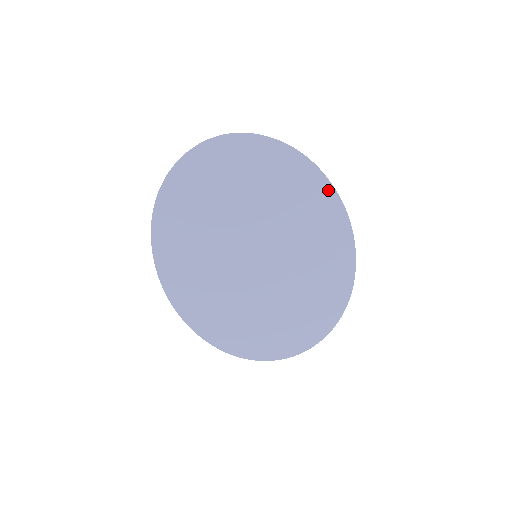
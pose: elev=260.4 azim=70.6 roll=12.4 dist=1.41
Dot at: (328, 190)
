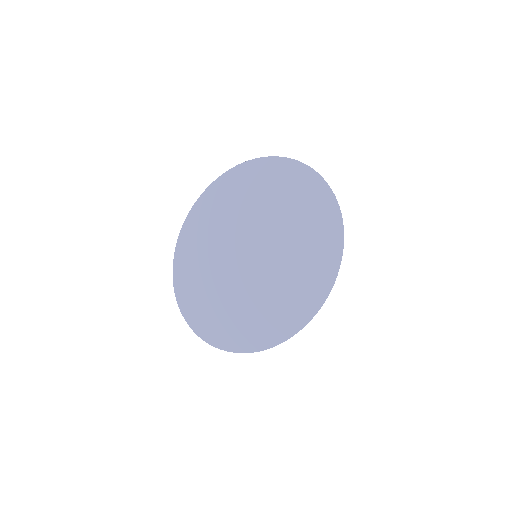
Dot at: (336, 260)
